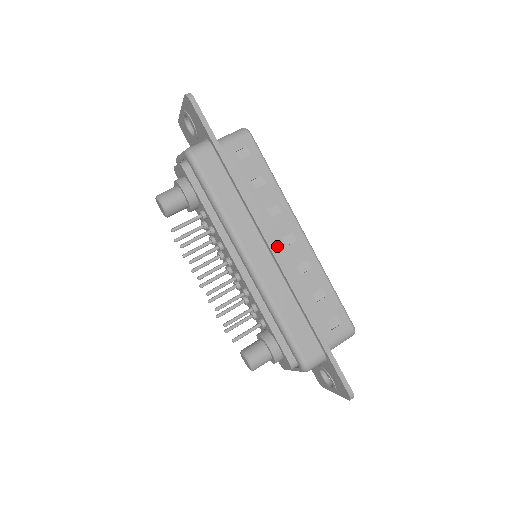
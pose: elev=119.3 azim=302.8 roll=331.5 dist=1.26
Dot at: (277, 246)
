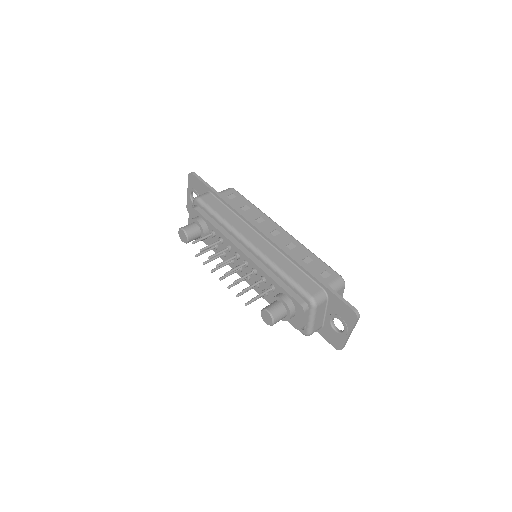
Dot at: occluded
